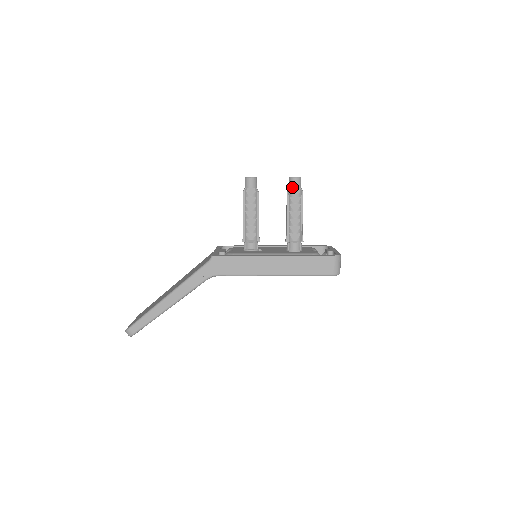
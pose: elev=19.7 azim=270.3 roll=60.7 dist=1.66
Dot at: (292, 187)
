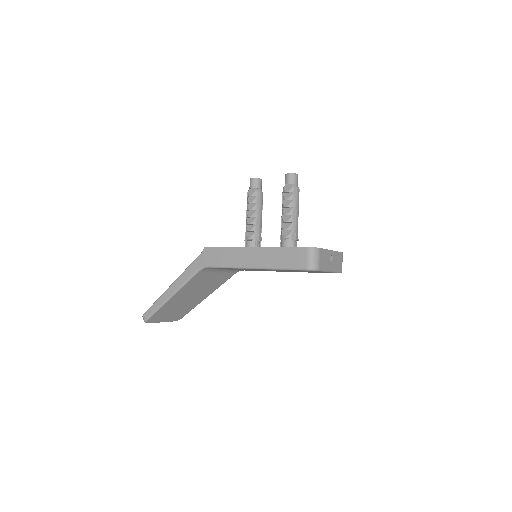
Dot at: (286, 183)
